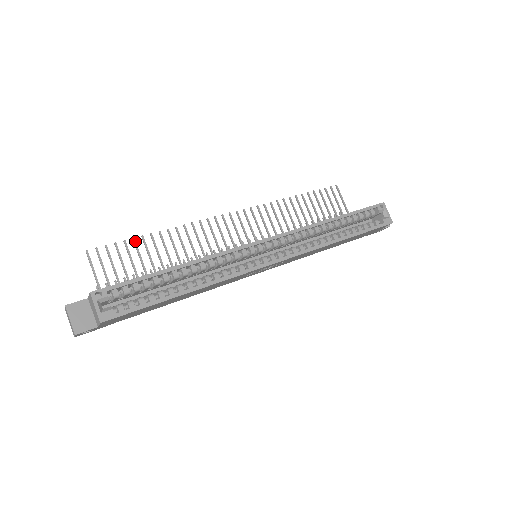
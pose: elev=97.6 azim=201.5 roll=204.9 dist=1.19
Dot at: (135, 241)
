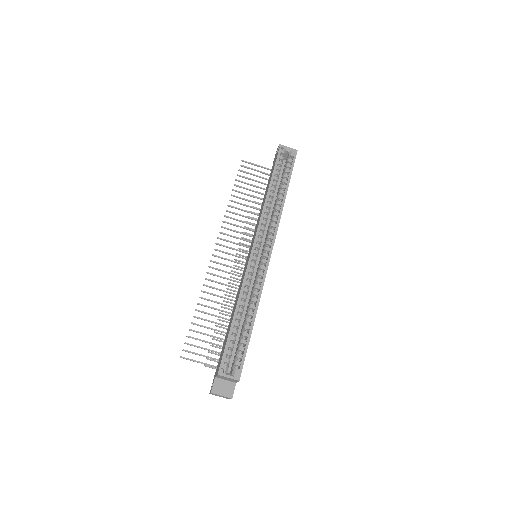
Dot at: (194, 323)
